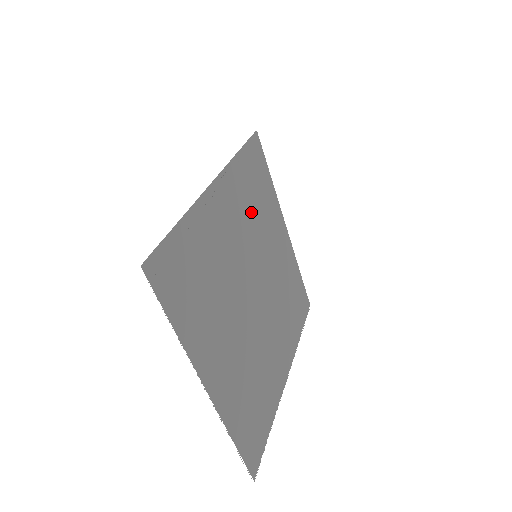
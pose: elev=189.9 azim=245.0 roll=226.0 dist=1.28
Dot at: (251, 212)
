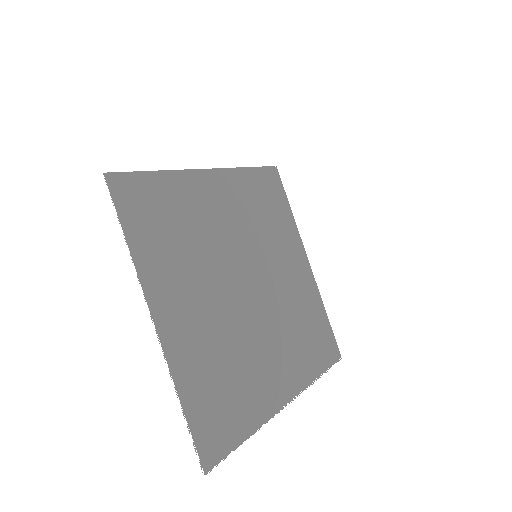
Dot at: (256, 218)
